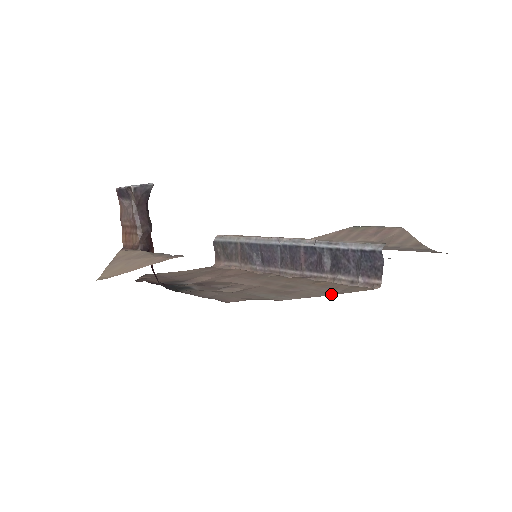
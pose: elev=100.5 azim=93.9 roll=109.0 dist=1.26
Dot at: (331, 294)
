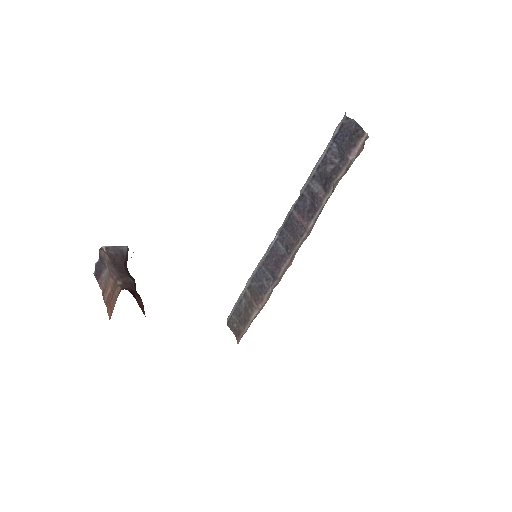
Dot at: occluded
